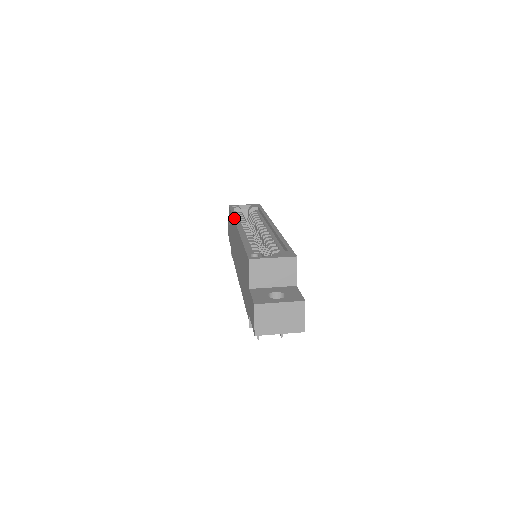
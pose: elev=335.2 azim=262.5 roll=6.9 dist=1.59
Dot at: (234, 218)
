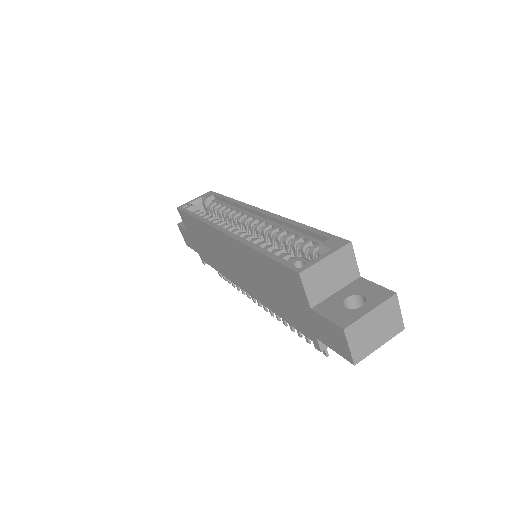
Dot at: (205, 222)
